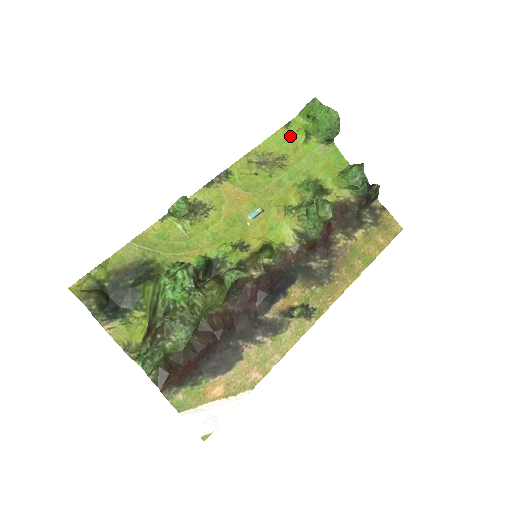
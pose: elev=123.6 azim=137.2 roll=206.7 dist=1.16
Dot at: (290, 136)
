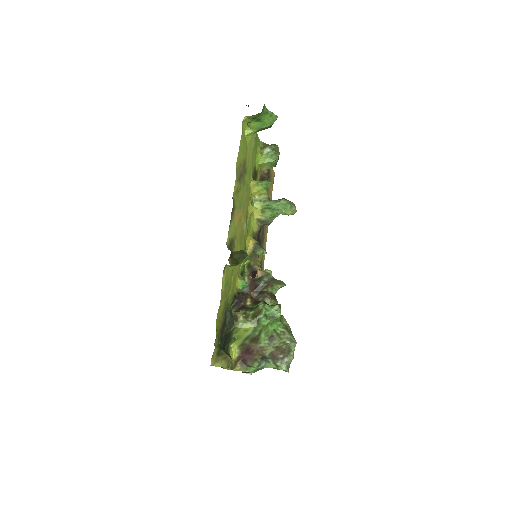
Dot at: (244, 139)
